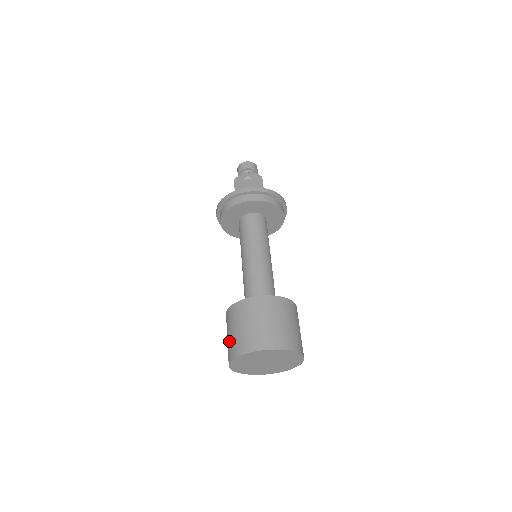
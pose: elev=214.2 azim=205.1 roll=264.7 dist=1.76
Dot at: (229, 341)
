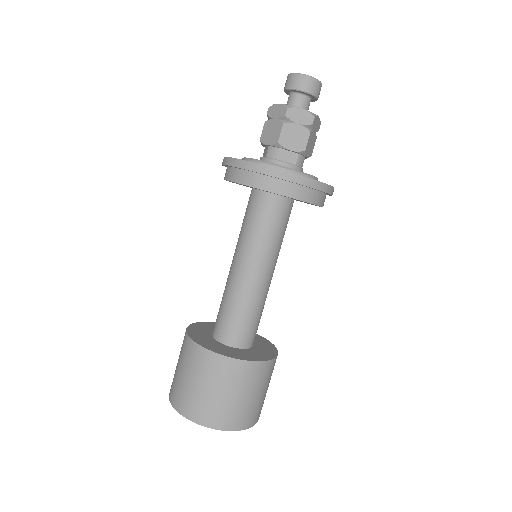
Dot at: (175, 370)
